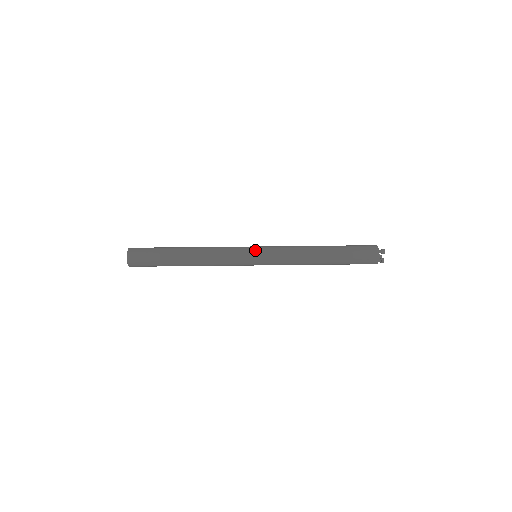
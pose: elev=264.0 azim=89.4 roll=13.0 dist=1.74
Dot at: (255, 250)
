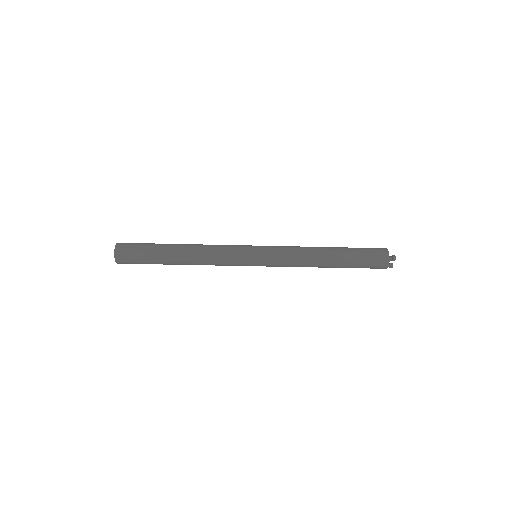
Dot at: (255, 253)
